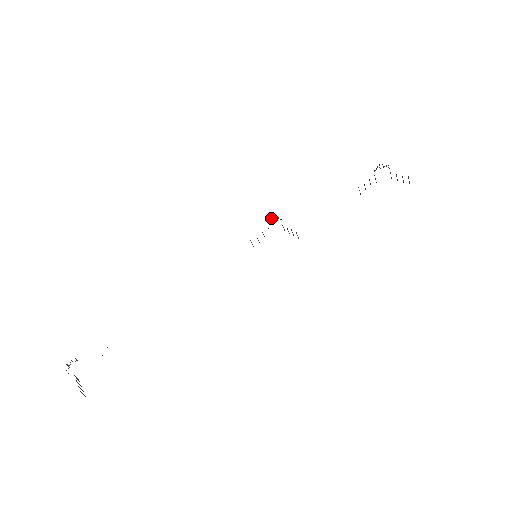
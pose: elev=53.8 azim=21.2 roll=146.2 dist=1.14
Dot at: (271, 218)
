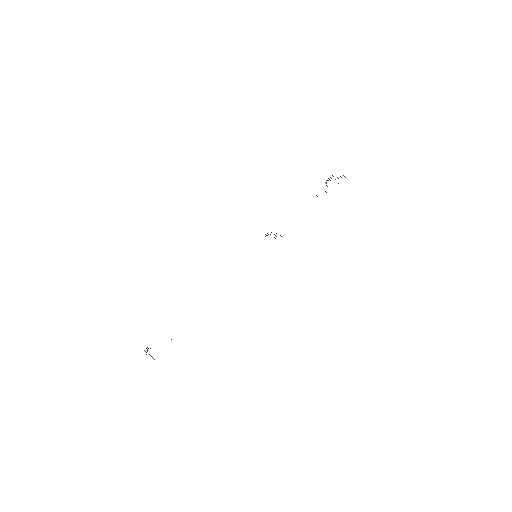
Dot at: (266, 235)
